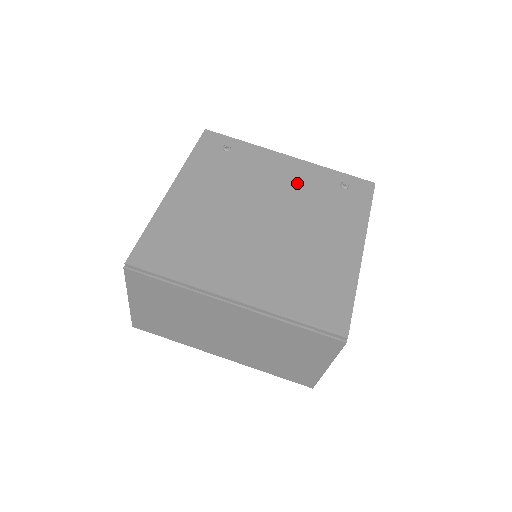
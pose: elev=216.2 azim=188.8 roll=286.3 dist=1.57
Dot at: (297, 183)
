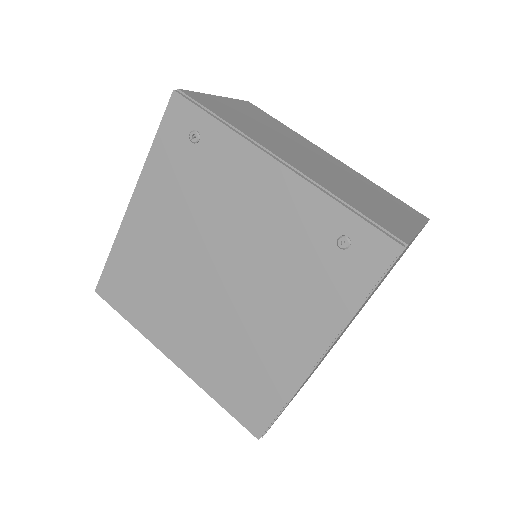
Dot at: (272, 223)
